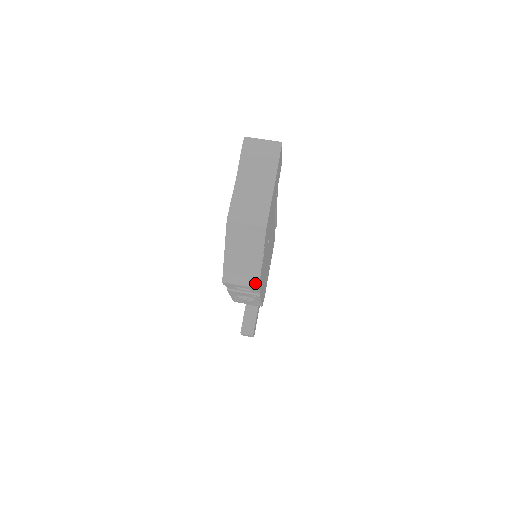
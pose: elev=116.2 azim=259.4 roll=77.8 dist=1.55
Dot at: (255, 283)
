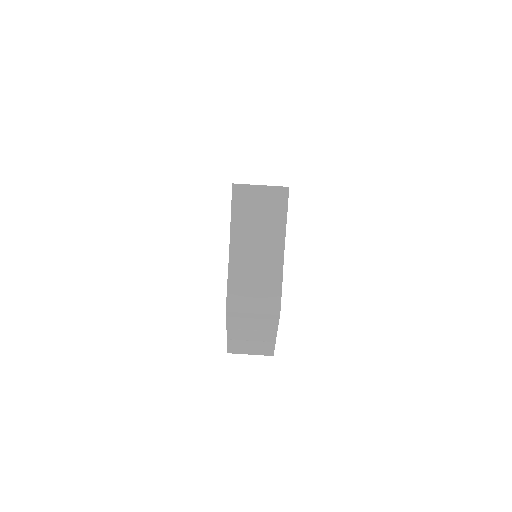
Dot at: (268, 353)
